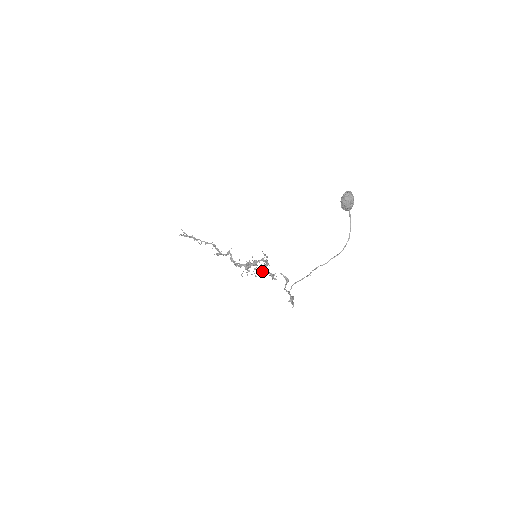
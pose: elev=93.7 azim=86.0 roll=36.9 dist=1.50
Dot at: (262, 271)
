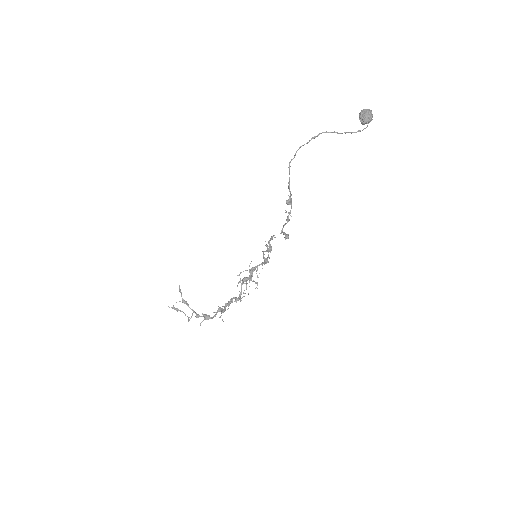
Dot at: occluded
